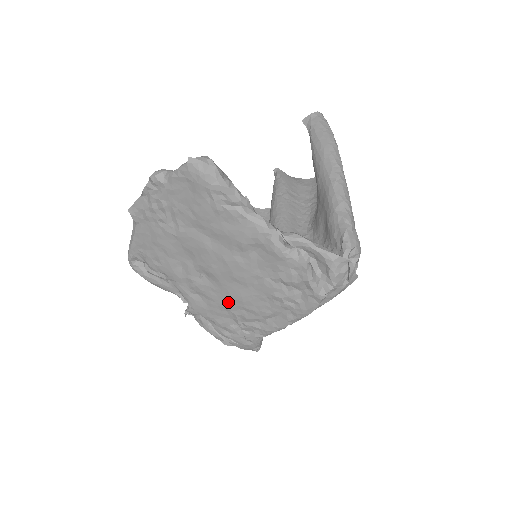
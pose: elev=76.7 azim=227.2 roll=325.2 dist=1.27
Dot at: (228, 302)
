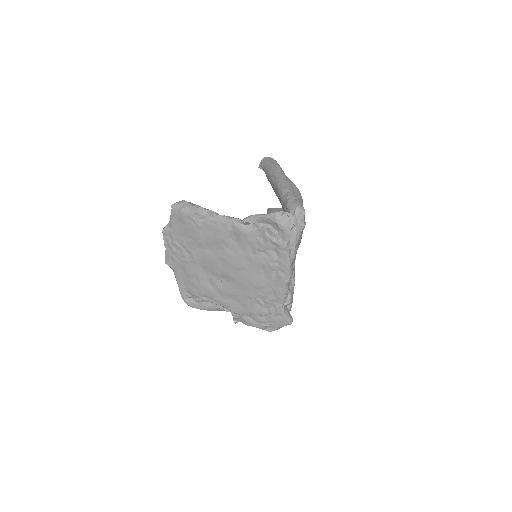
Dot at: (246, 290)
